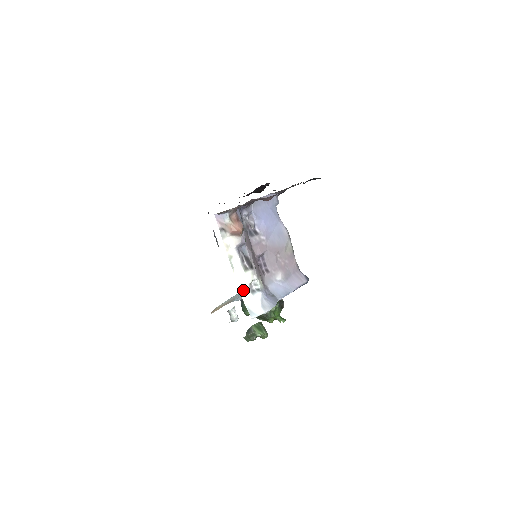
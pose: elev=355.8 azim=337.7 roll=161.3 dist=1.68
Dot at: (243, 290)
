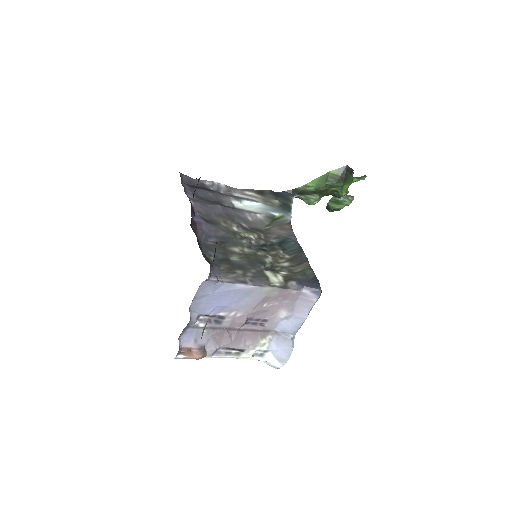
Dot at: (251, 359)
